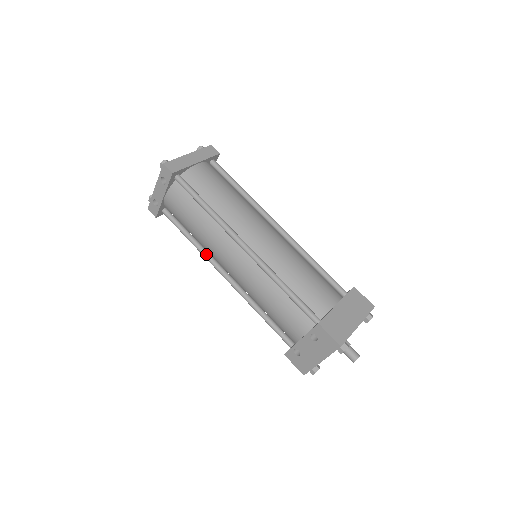
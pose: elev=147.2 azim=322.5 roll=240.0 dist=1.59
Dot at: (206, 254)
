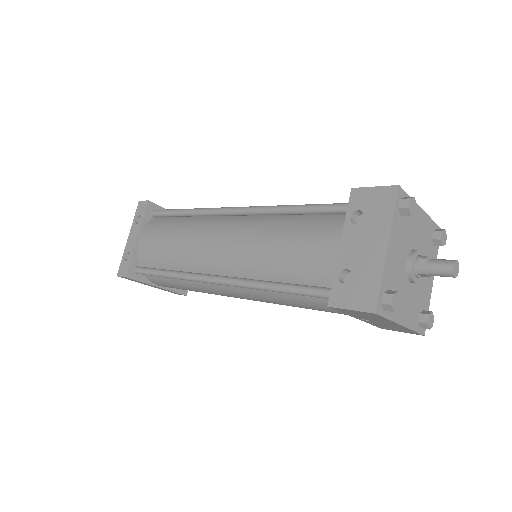
Dot at: (188, 272)
